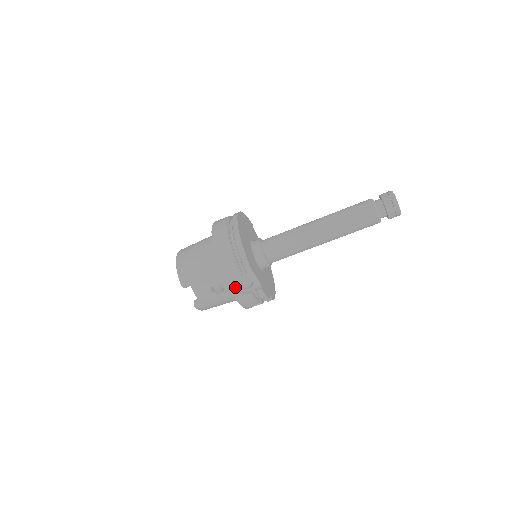
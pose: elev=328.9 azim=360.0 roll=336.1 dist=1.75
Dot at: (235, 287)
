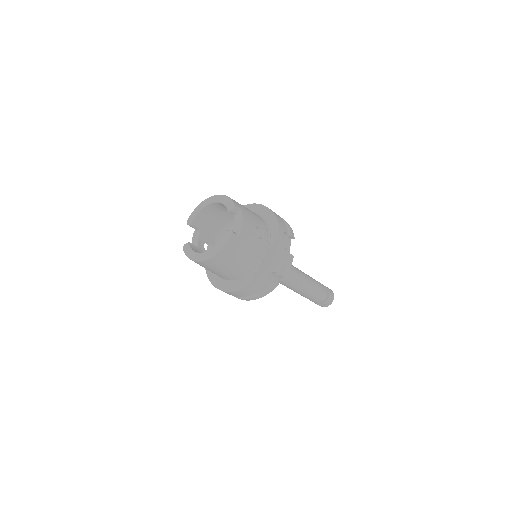
Dot at: occluded
